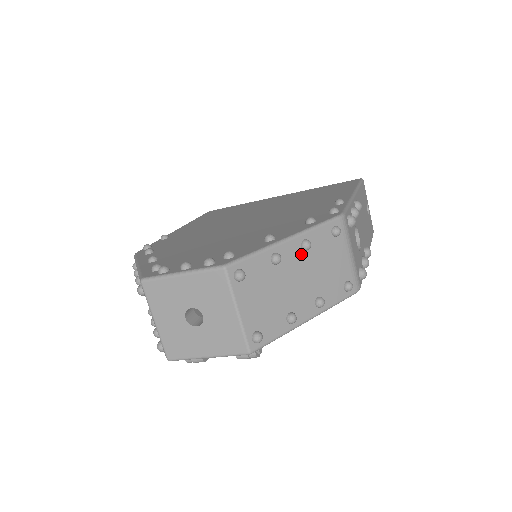
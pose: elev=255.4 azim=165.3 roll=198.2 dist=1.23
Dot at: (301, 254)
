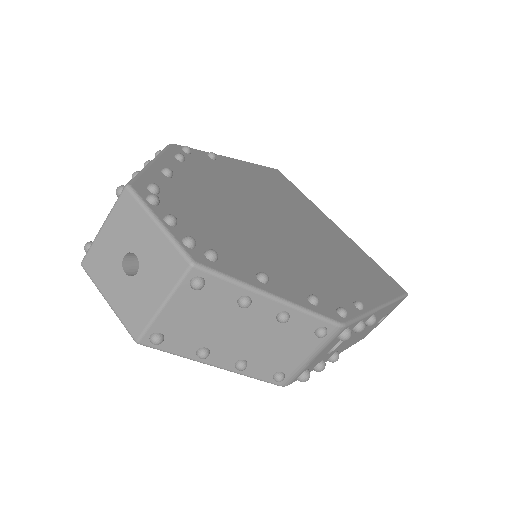
Dot at: (271, 319)
